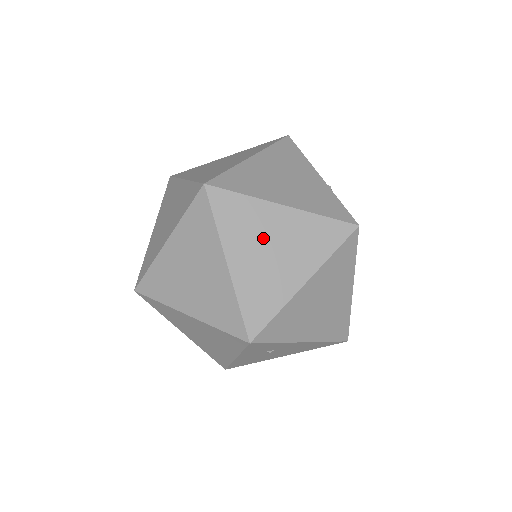
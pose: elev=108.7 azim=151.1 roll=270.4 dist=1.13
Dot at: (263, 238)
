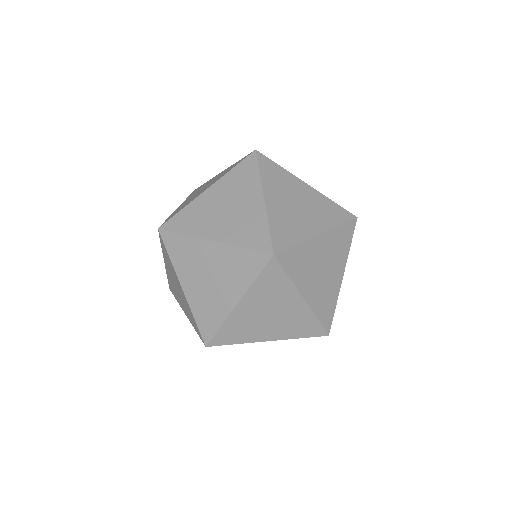
Dot at: (273, 306)
